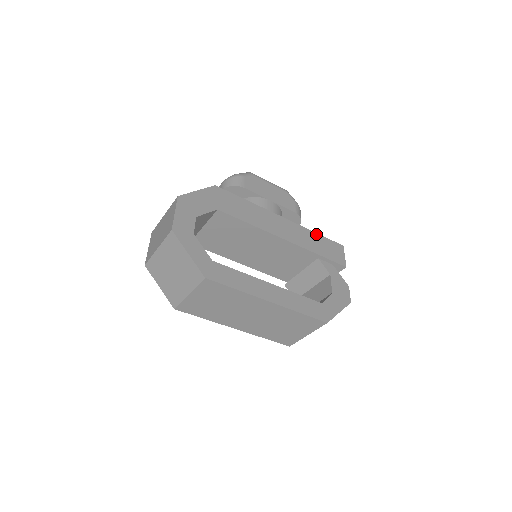
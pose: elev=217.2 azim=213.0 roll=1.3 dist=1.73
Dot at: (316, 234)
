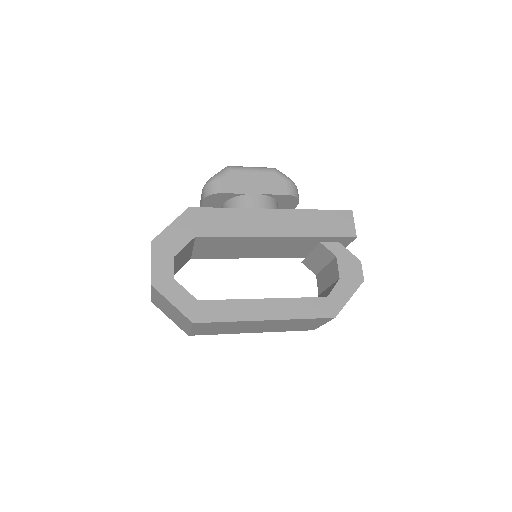
Dot at: (315, 211)
